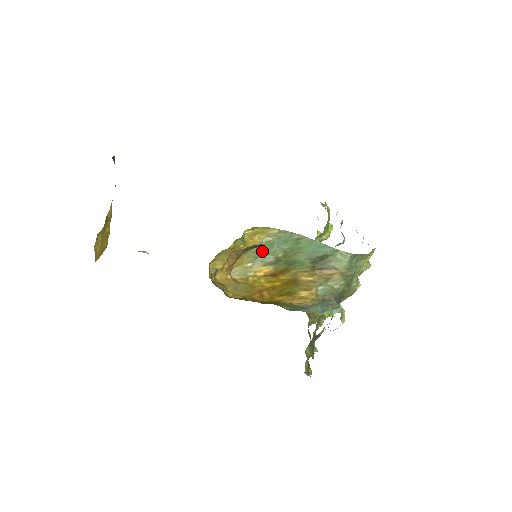
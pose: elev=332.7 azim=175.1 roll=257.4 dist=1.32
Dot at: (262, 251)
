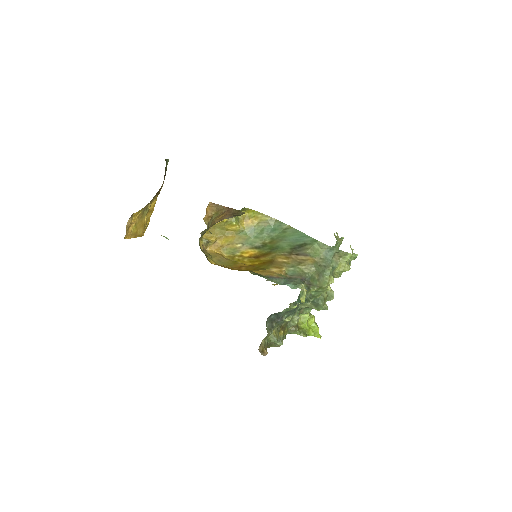
Dot at: (253, 235)
